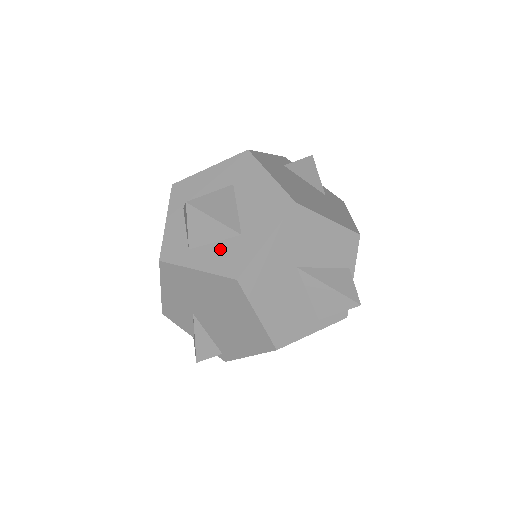
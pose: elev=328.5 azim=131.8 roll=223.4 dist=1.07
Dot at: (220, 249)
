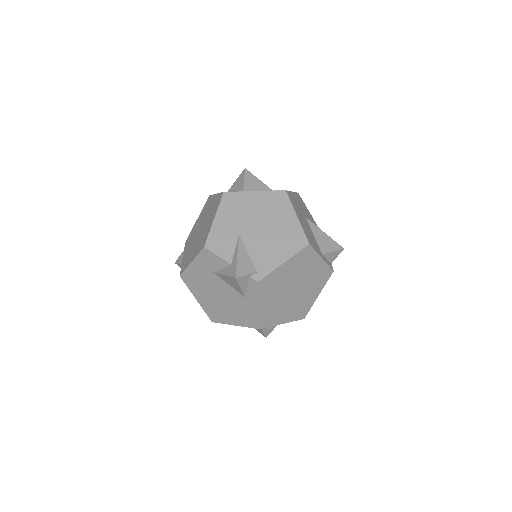
Dot at: occluded
